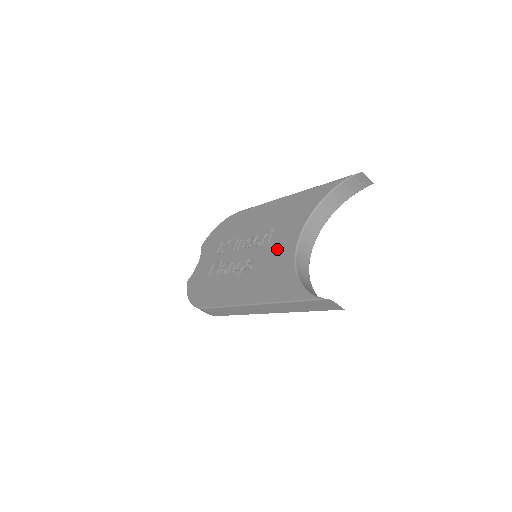
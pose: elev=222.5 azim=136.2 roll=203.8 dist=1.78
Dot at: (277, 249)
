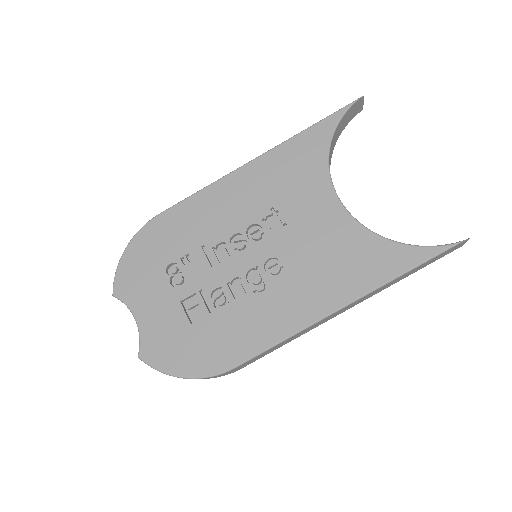
Dot at: (312, 226)
